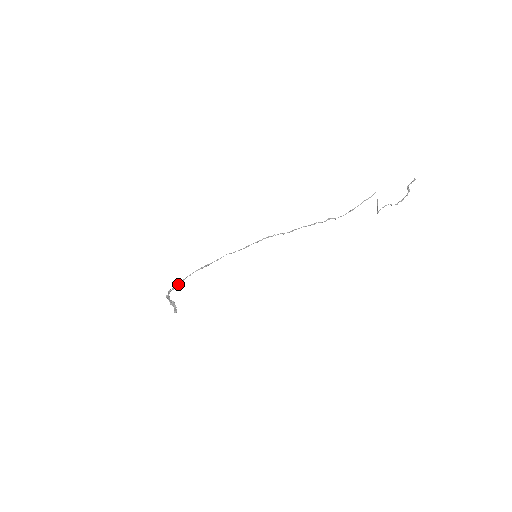
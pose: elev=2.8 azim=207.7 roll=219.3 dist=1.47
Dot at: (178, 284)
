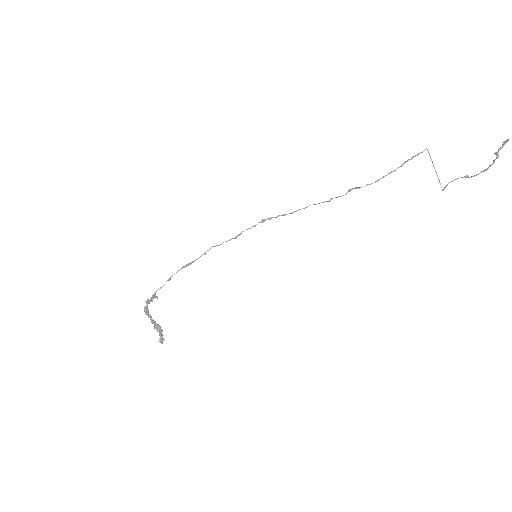
Dot at: (156, 291)
